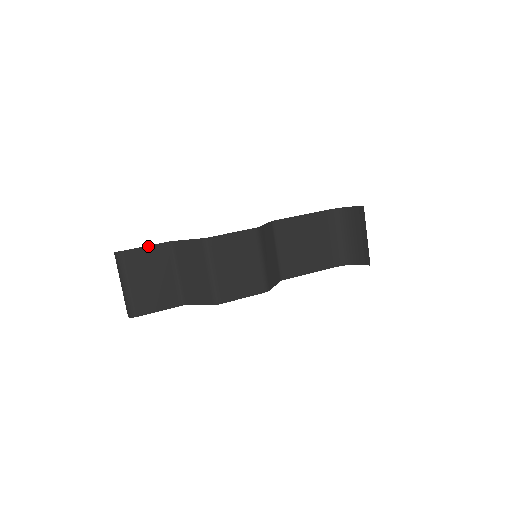
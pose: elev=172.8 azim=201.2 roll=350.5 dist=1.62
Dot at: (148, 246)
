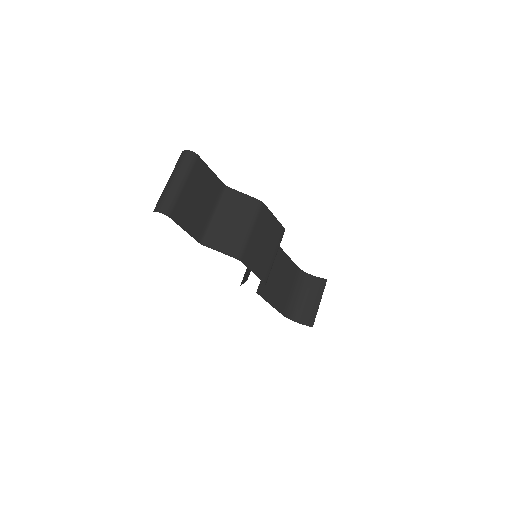
Dot at: (212, 171)
